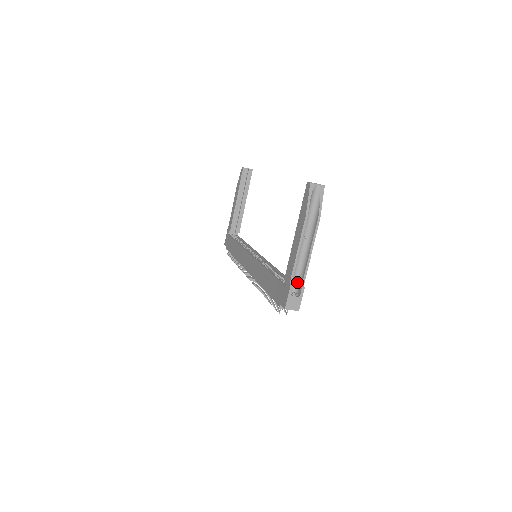
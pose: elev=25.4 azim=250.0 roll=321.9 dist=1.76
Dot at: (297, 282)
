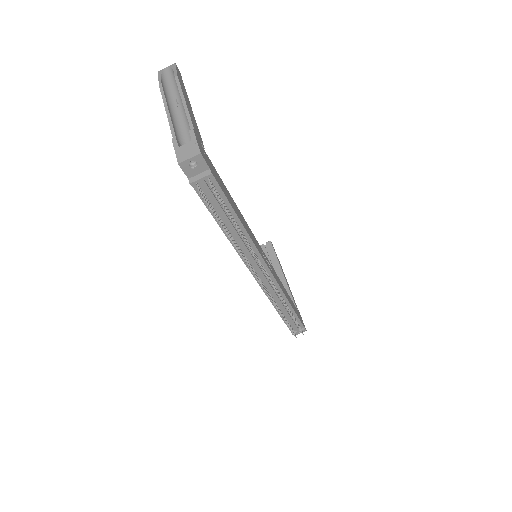
Dot at: occluded
